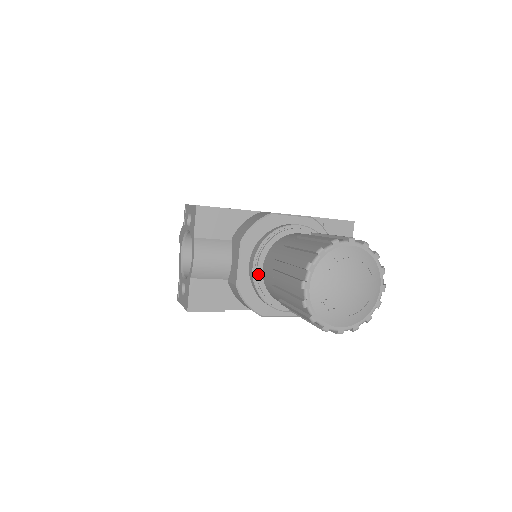
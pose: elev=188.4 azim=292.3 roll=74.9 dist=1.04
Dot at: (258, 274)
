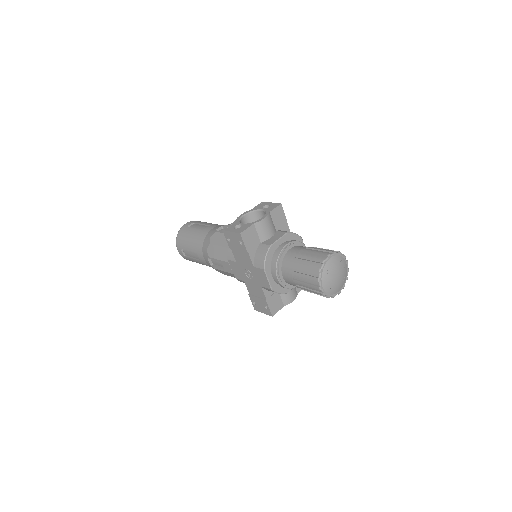
Dot at: (286, 249)
